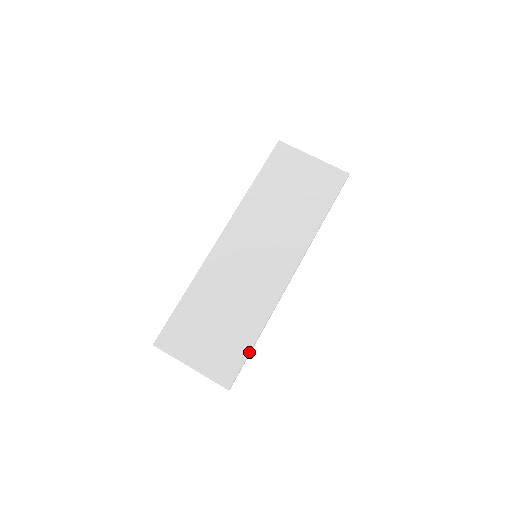
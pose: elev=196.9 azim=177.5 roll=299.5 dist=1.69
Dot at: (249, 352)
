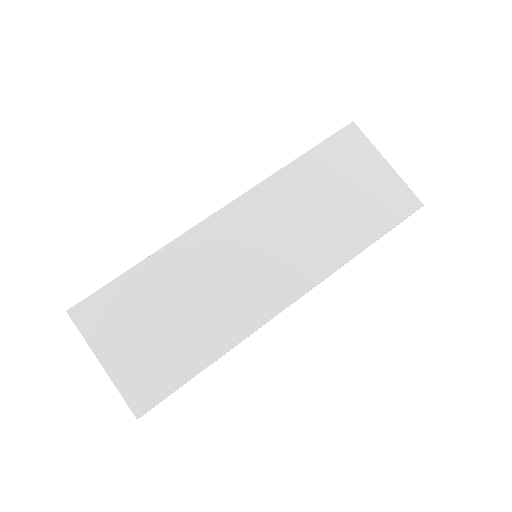
Dot at: (188, 380)
